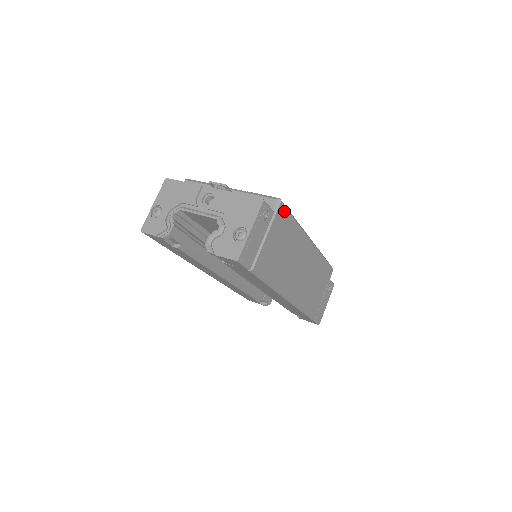
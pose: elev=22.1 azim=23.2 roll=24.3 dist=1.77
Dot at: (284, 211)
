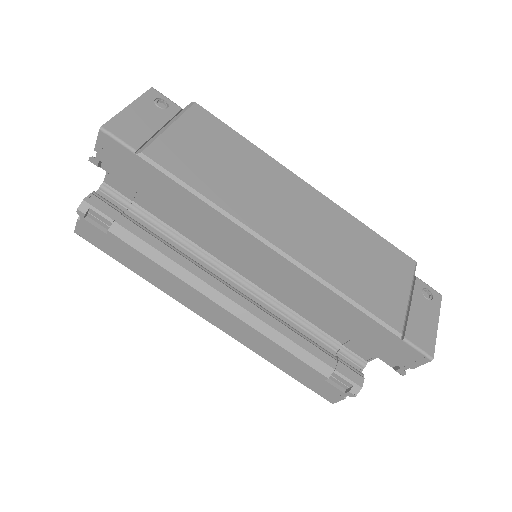
Dot at: (208, 116)
